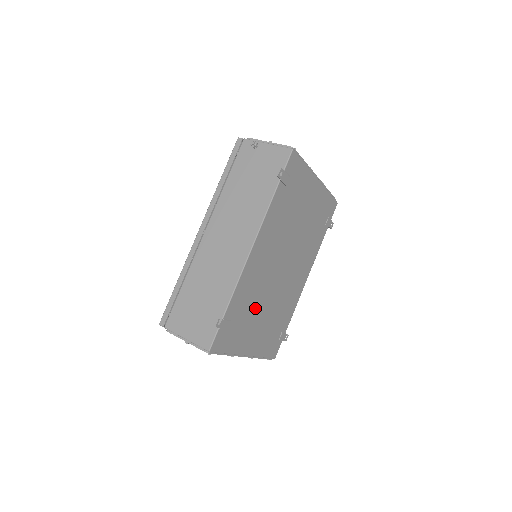
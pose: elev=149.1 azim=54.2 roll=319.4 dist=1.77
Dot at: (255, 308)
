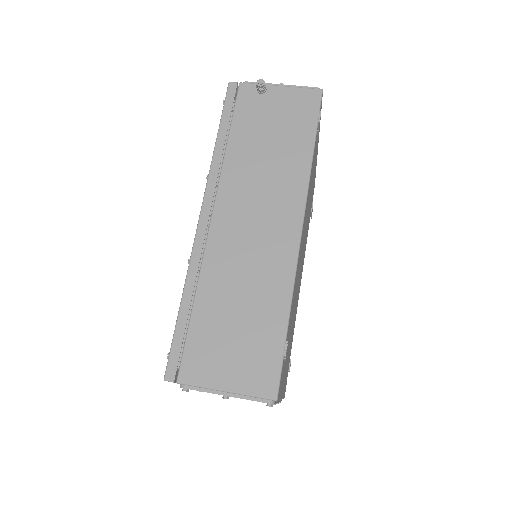
Dot at: (291, 324)
